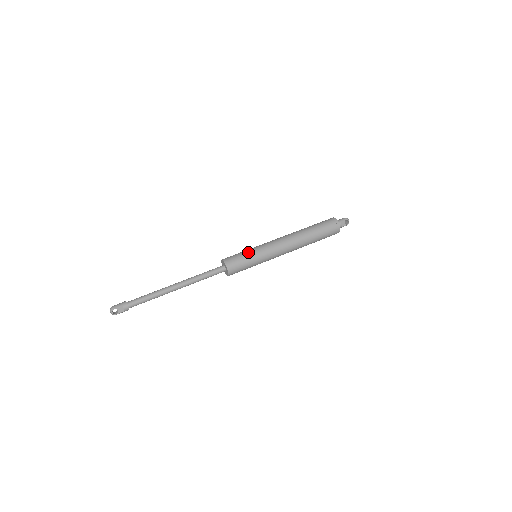
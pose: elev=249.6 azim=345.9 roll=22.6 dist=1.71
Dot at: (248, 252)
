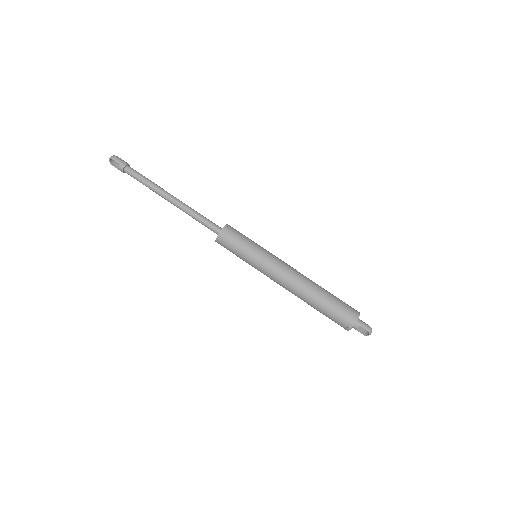
Dot at: (250, 246)
